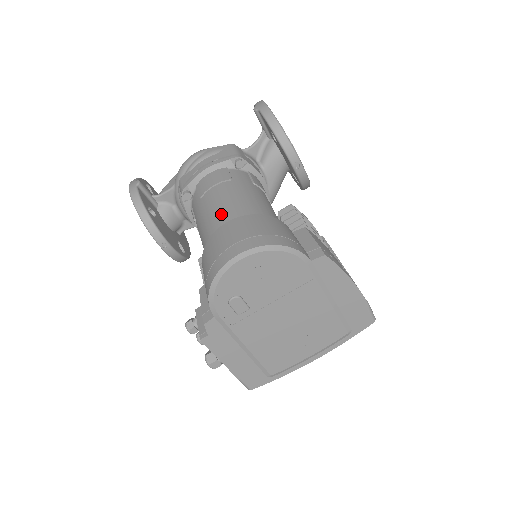
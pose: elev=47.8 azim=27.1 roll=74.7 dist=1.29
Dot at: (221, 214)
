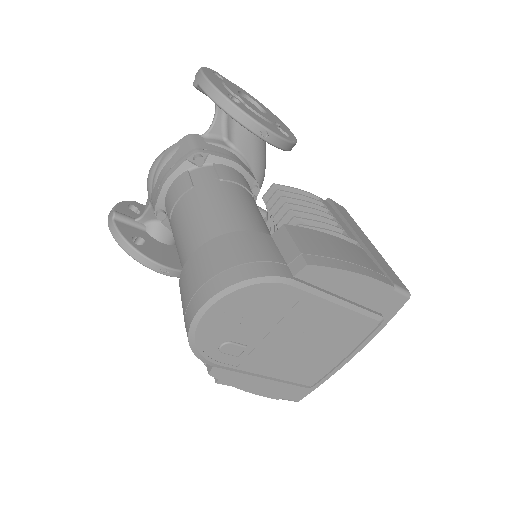
Dot at: (186, 242)
